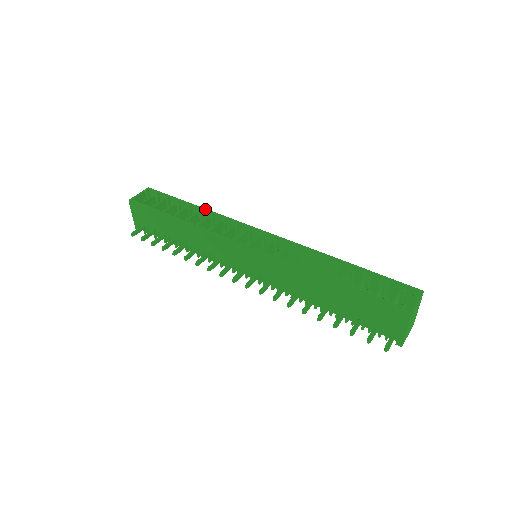
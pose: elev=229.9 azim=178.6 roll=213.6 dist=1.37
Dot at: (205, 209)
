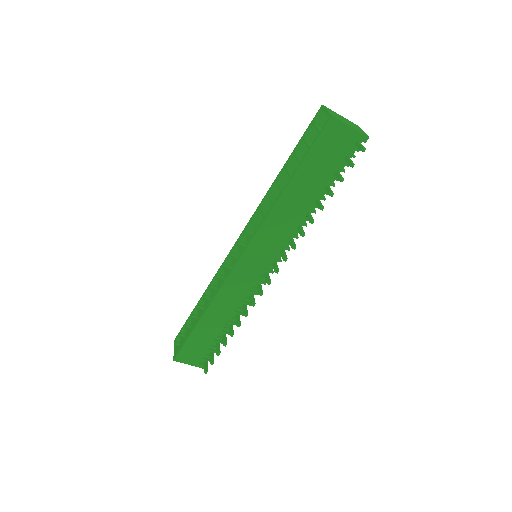
Dot at: (205, 292)
